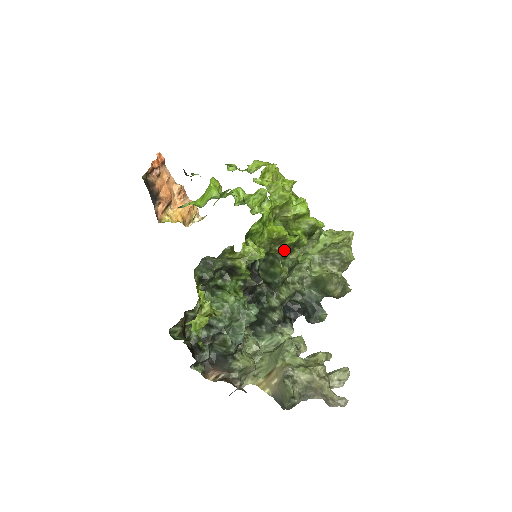
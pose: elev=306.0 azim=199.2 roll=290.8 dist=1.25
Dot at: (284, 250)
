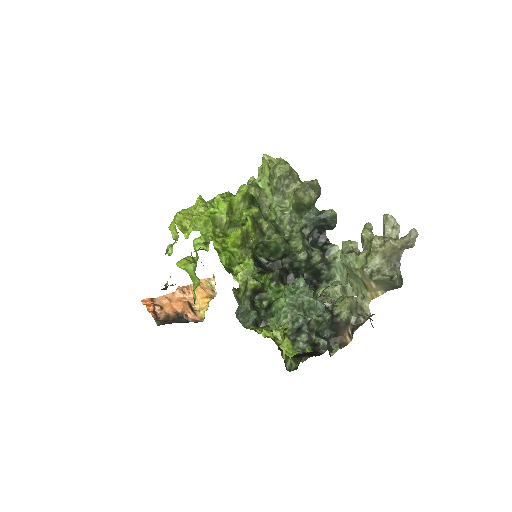
Dot at: (256, 234)
